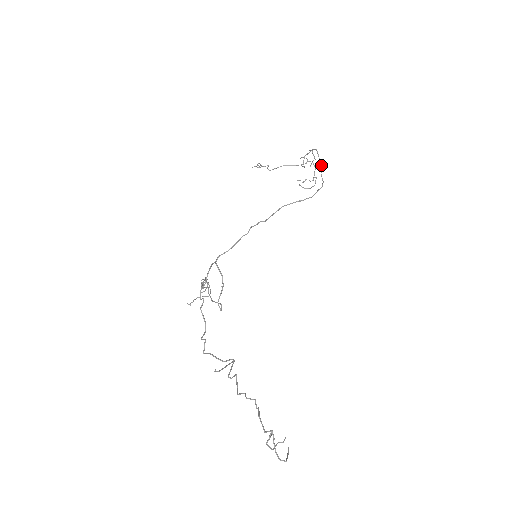
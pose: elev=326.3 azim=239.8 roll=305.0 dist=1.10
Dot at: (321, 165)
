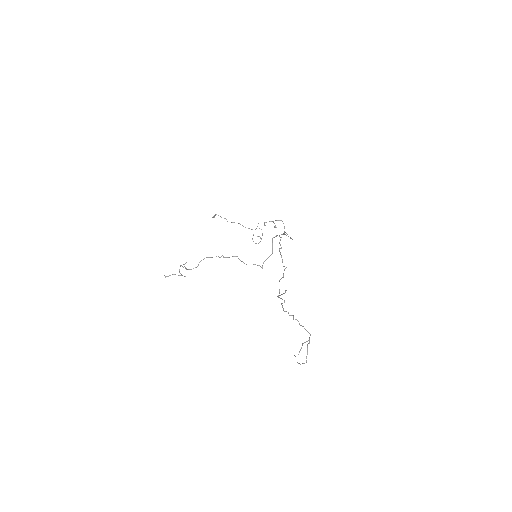
Dot at: occluded
